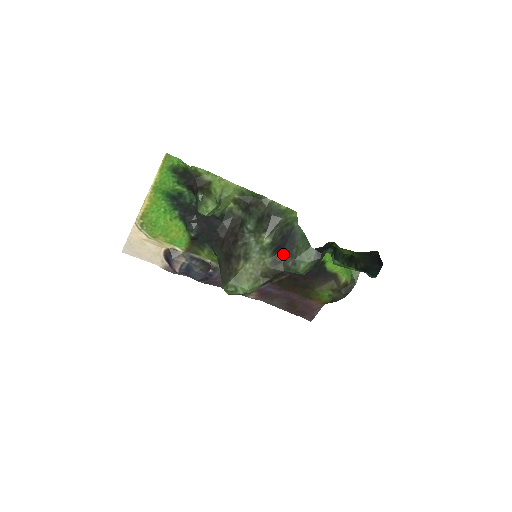
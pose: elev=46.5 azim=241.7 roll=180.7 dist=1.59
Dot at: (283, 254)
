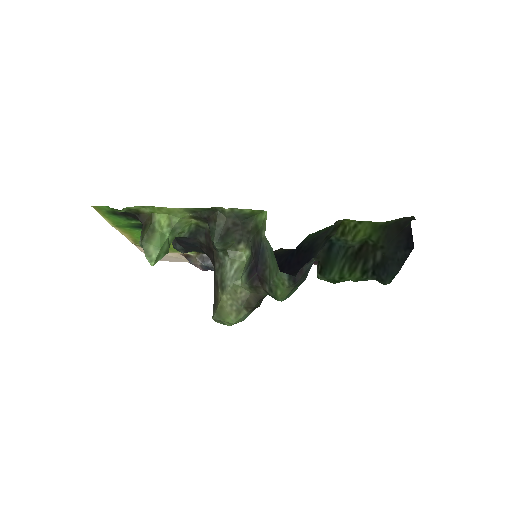
Dot at: (258, 277)
